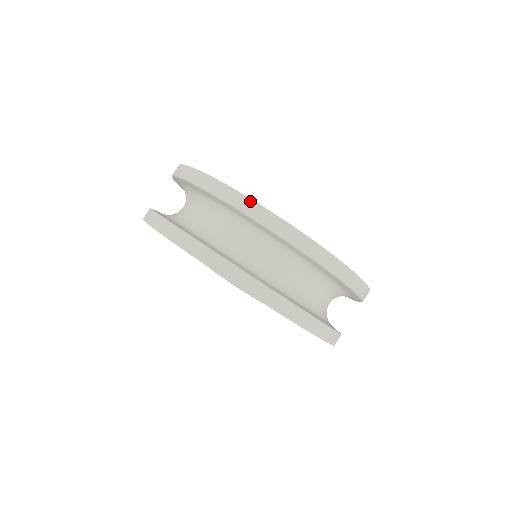
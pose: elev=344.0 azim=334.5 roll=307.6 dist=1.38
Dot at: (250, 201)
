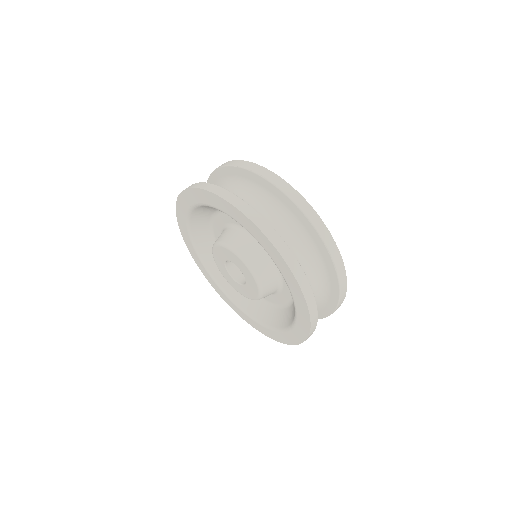
Dot at: (242, 161)
